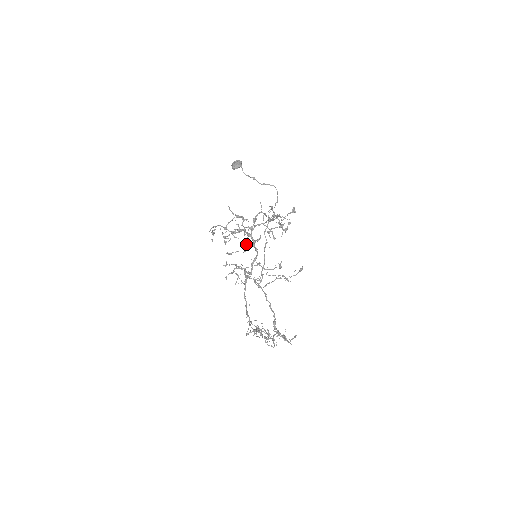
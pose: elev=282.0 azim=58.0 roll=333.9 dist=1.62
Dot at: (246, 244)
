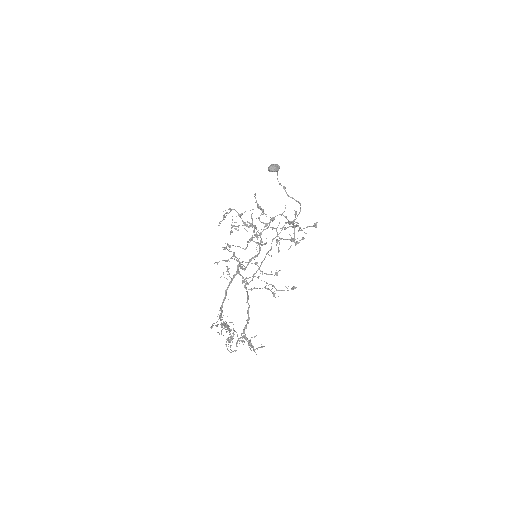
Dot at: occluded
